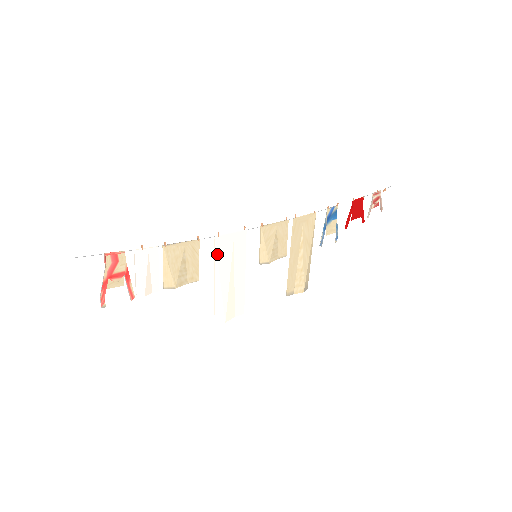
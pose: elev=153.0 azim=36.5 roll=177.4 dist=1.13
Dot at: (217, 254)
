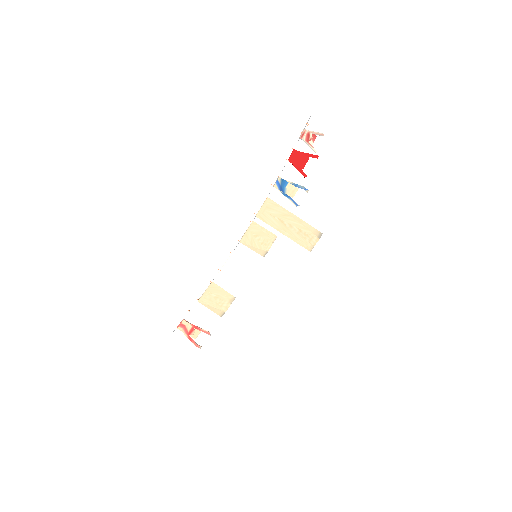
Dot at: (230, 278)
